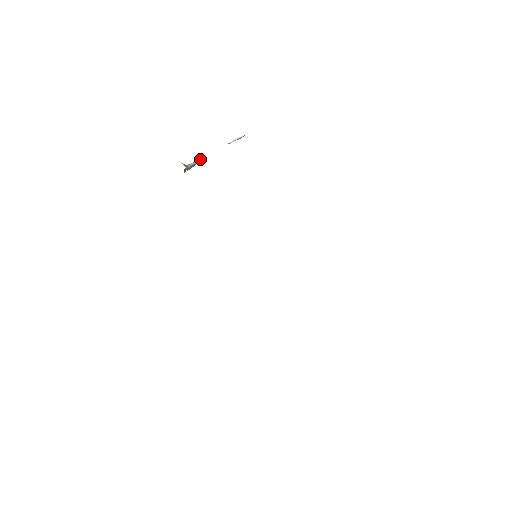
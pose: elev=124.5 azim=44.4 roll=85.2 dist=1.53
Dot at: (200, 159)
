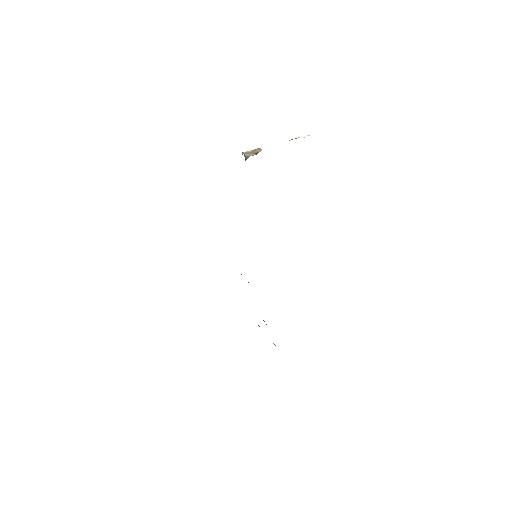
Dot at: (261, 149)
